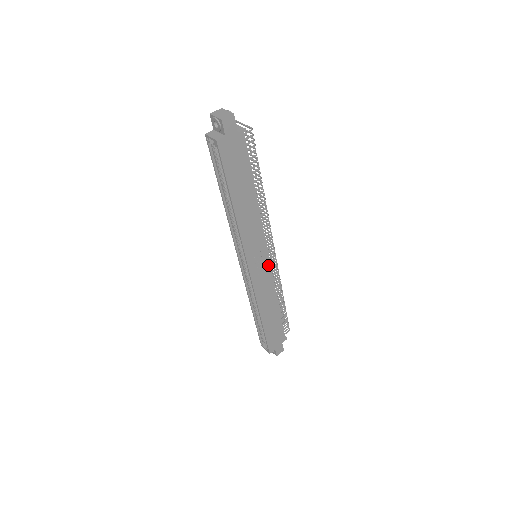
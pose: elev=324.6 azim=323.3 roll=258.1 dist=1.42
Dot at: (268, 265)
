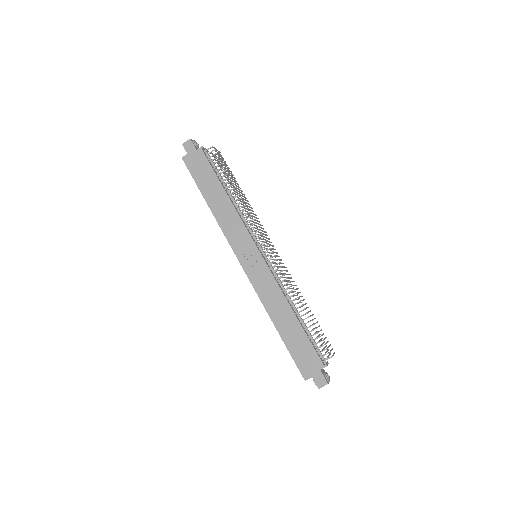
Dot at: (262, 261)
